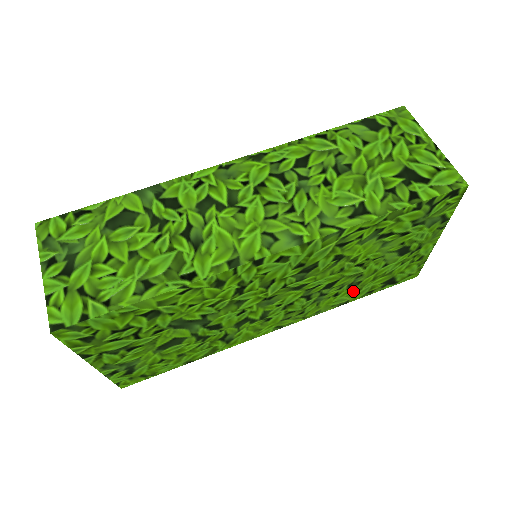
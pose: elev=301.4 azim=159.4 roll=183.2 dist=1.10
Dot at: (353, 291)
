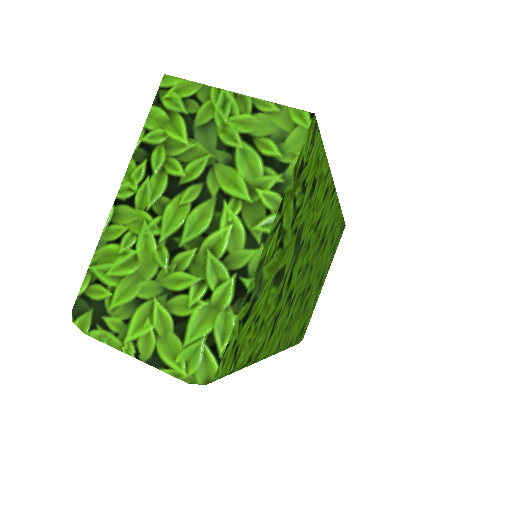
Dot at: (300, 321)
